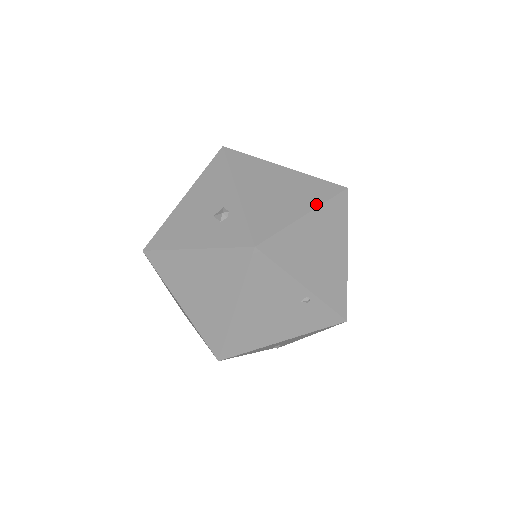
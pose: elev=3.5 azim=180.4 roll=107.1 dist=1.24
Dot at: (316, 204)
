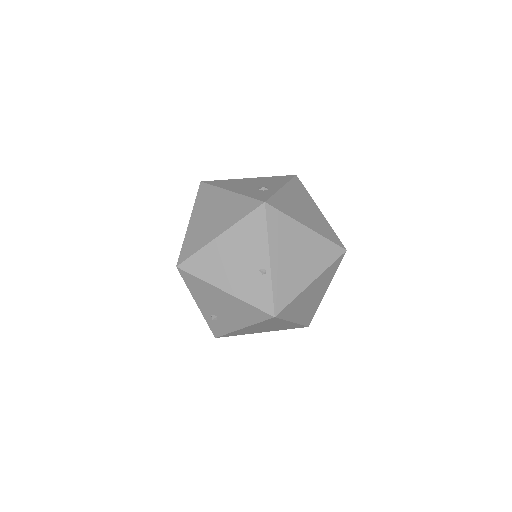
Dot at: (320, 233)
